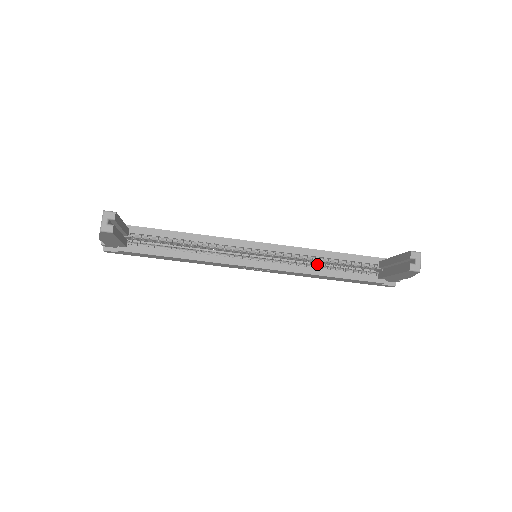
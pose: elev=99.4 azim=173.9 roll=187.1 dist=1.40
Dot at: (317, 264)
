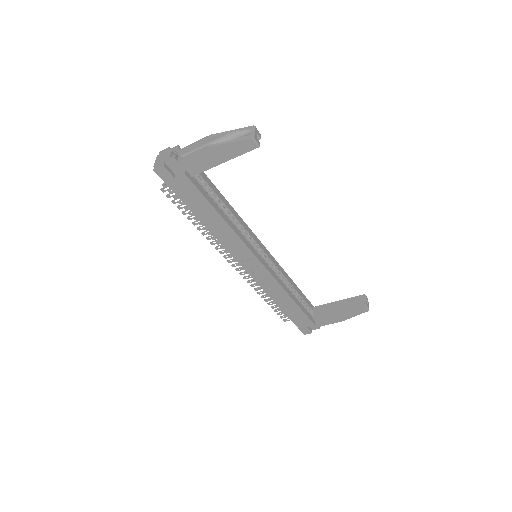
Dot at: occluded
